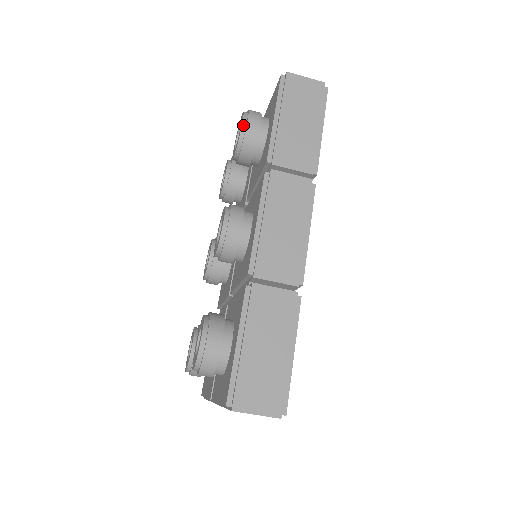
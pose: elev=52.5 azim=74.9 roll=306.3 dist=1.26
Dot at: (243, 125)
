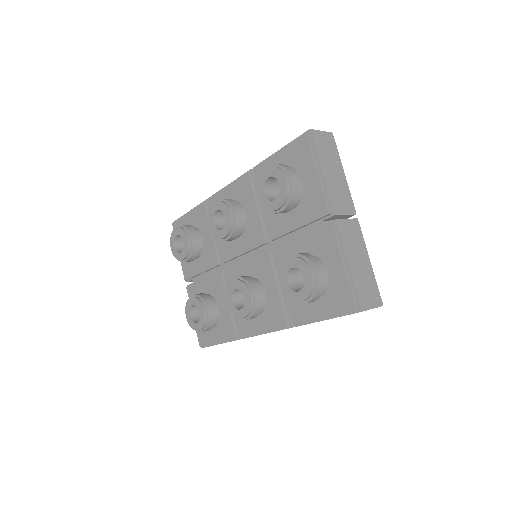
Dot at: (301, 302)
